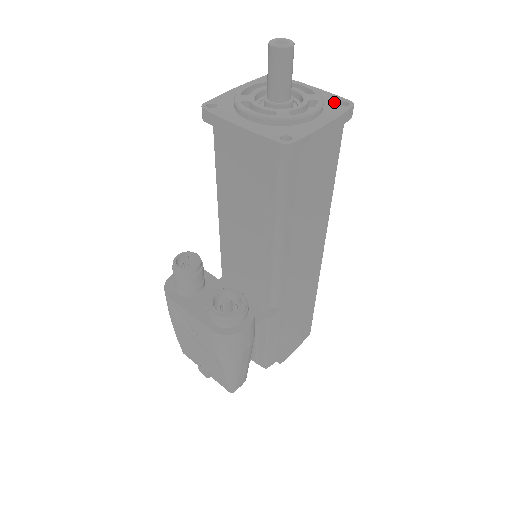
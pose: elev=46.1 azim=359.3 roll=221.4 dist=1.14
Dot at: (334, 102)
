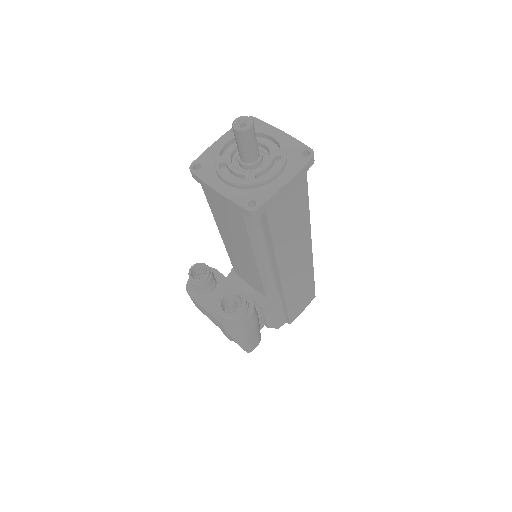
Dot at: (297, 152)
